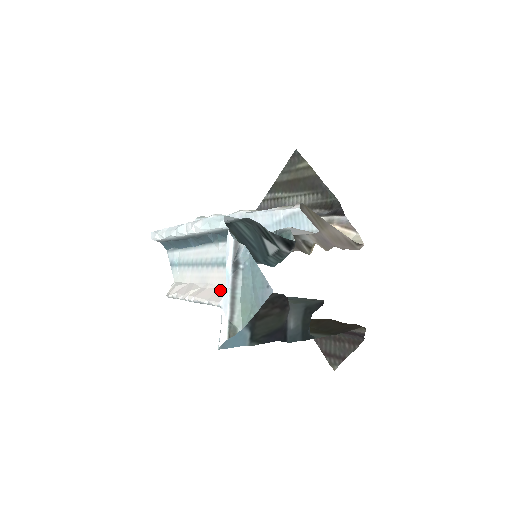
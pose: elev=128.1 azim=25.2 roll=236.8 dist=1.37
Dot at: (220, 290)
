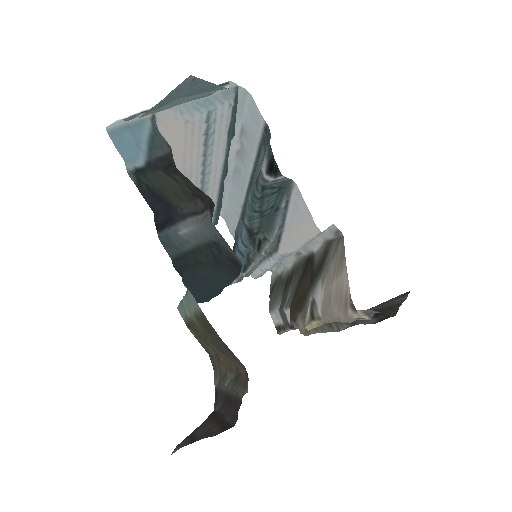
Dot at: (178, 139)
